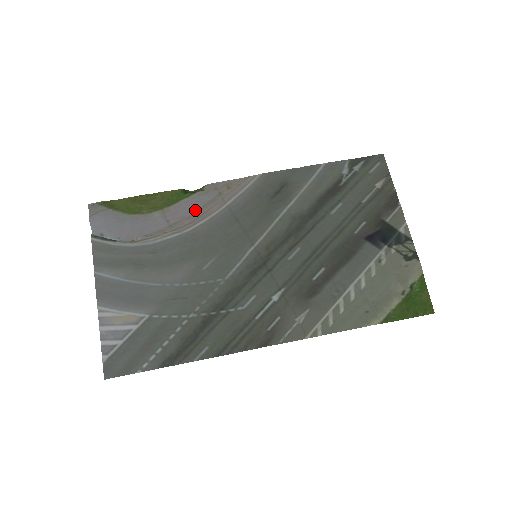
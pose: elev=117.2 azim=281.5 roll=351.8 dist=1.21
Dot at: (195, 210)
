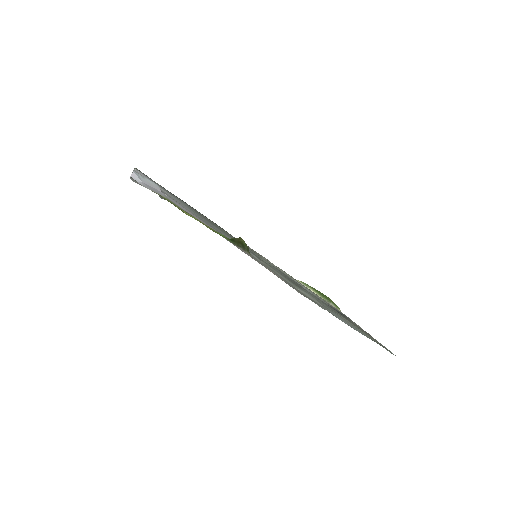
Dot at: occluded
